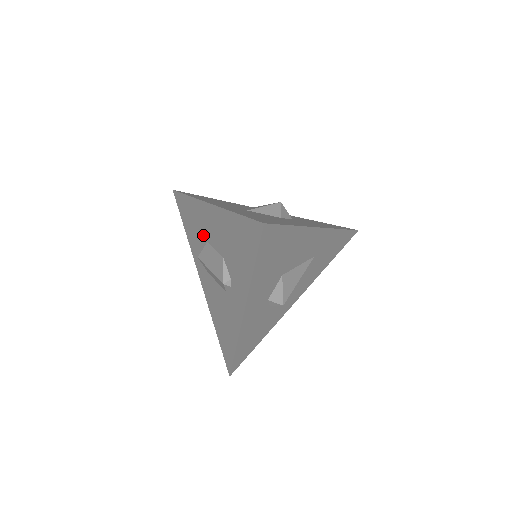
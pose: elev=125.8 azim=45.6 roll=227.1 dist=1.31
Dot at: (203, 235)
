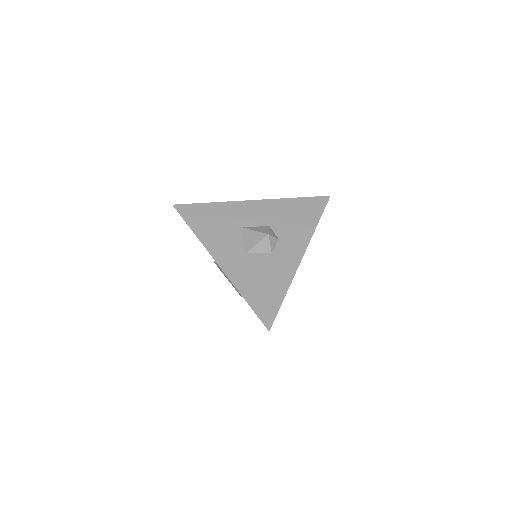
Dot at: occluded
